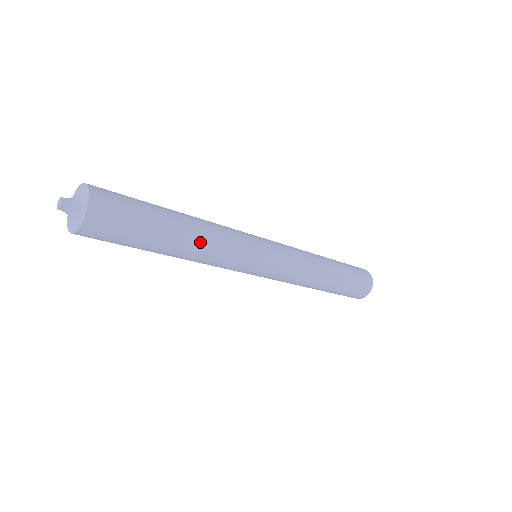
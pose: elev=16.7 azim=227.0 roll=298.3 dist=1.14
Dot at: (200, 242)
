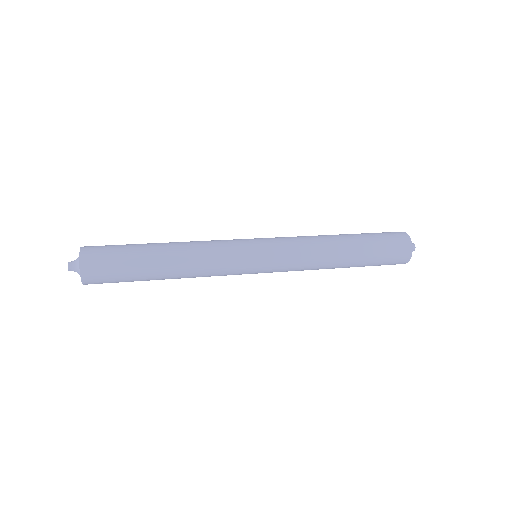
Dot at: (183, 265)
